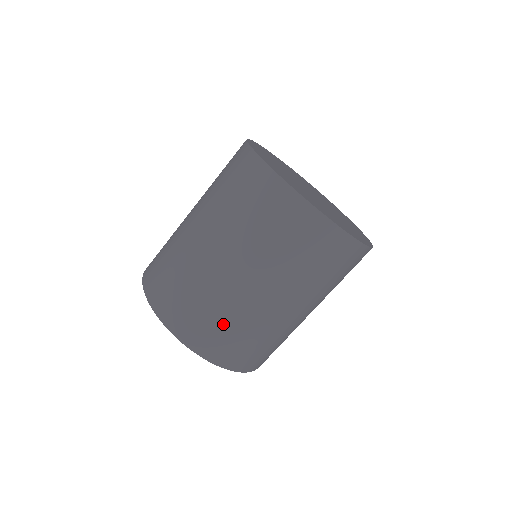
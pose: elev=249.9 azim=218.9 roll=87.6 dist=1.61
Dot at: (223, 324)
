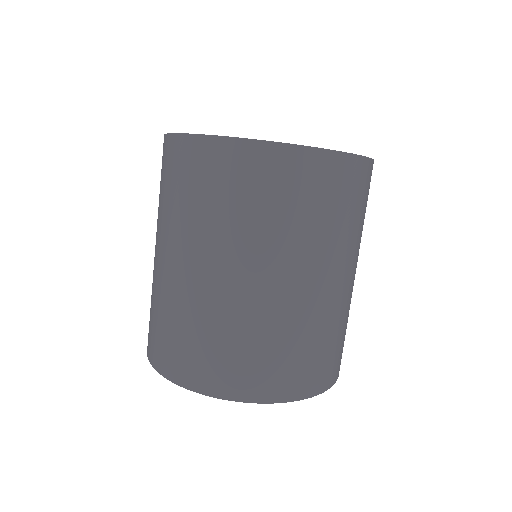
Dot at: (177, 329)
